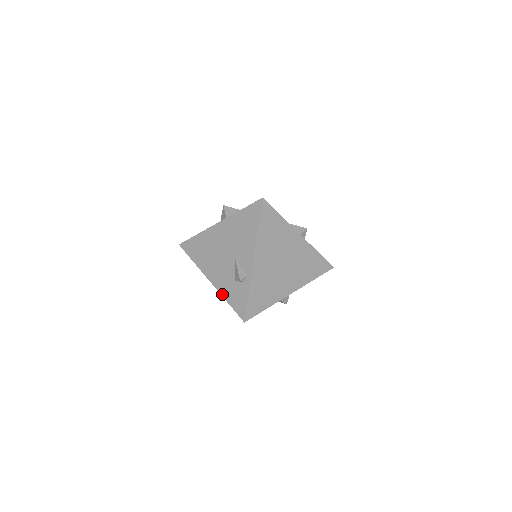
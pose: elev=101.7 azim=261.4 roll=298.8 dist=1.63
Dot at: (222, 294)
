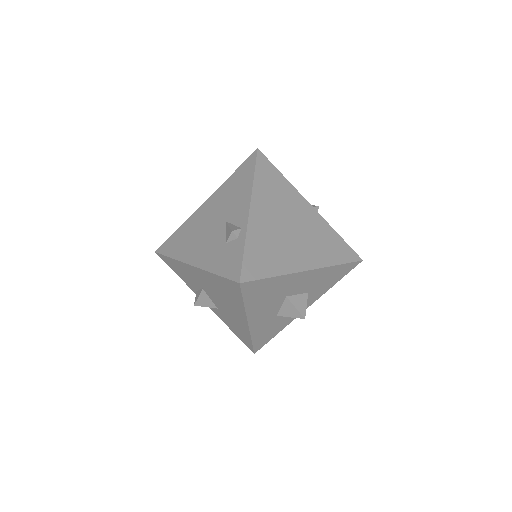
Dot at: (207, 269)
